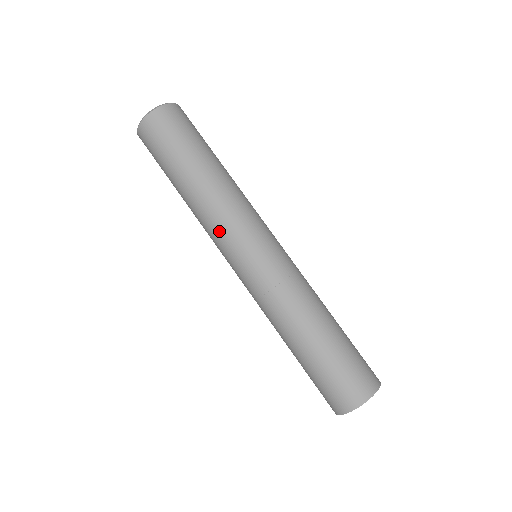
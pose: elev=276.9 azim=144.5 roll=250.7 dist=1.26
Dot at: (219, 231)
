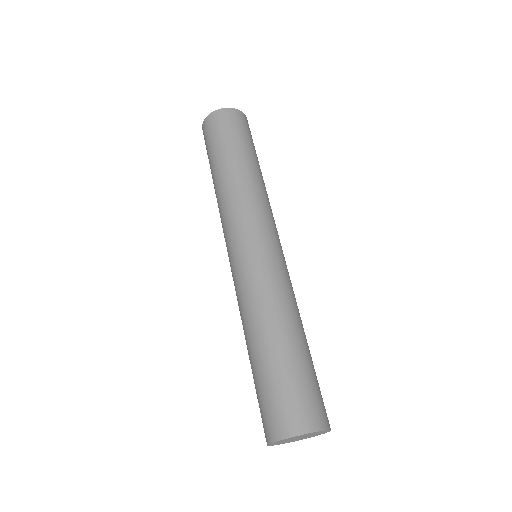
Dot at: (222, 227)
